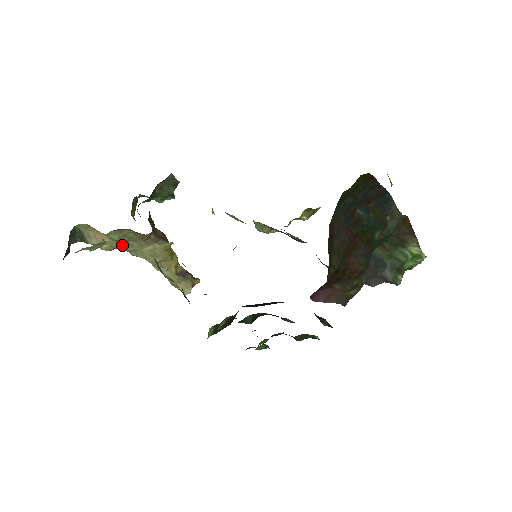
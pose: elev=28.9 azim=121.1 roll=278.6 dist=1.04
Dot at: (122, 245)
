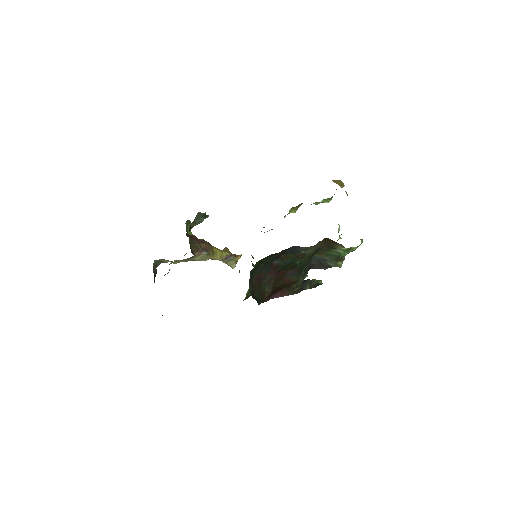
Dot at: (182, 261)
